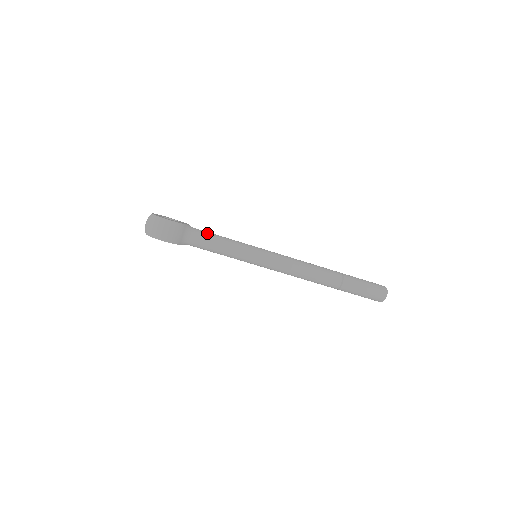
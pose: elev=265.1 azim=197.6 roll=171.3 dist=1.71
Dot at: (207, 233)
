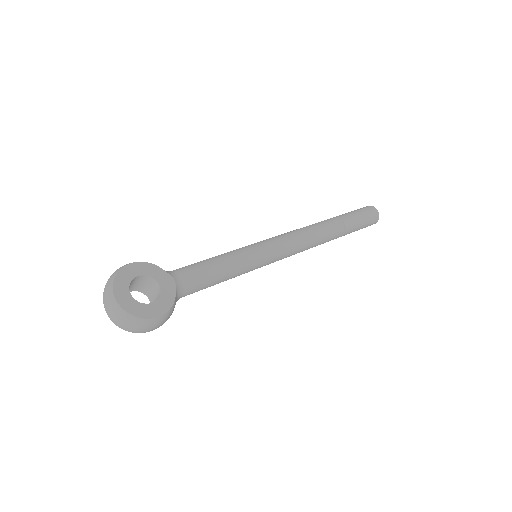
Dot at: (202, 278)
